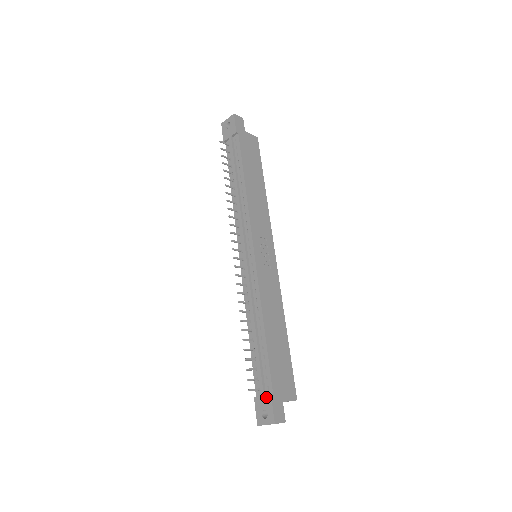
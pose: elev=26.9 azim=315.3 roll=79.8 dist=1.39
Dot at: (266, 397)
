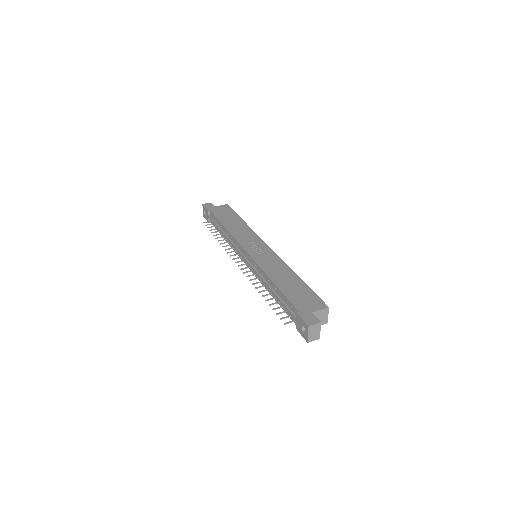
Dot at: (296, 318)
